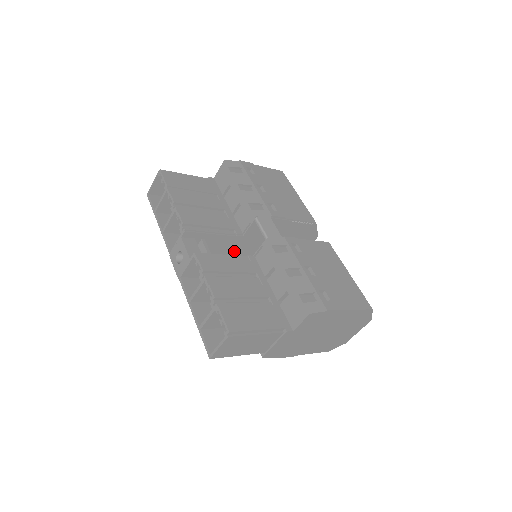
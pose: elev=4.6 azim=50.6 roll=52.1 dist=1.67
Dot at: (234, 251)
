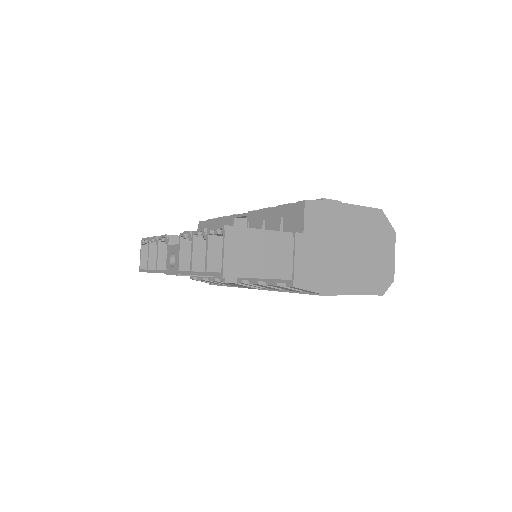
Dot at: occluded
